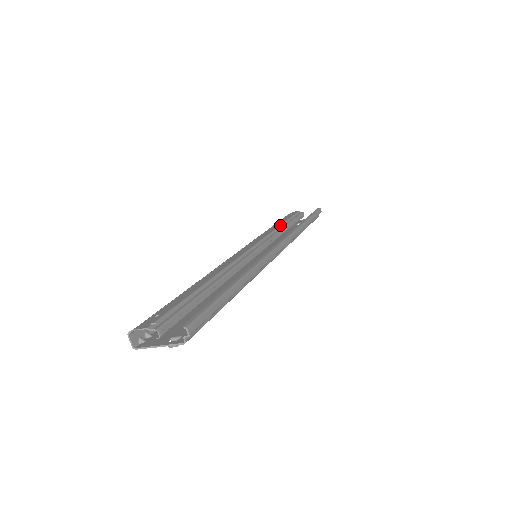
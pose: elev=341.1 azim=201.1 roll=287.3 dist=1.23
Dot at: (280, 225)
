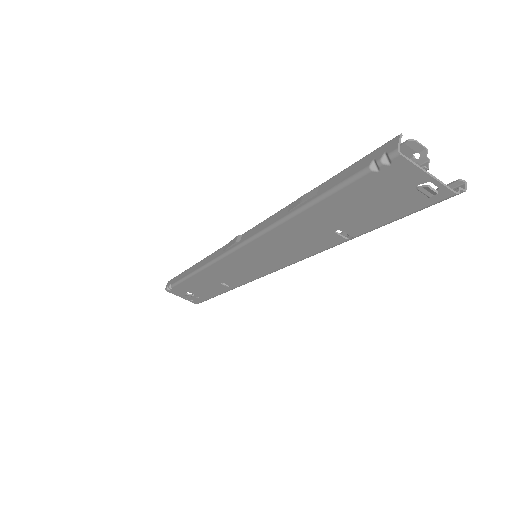
Dot at: occluded
